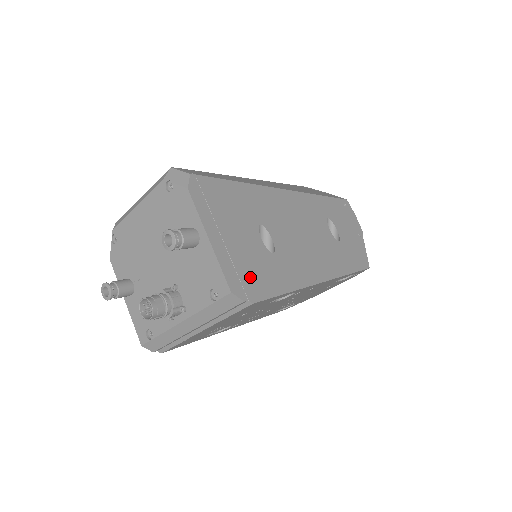
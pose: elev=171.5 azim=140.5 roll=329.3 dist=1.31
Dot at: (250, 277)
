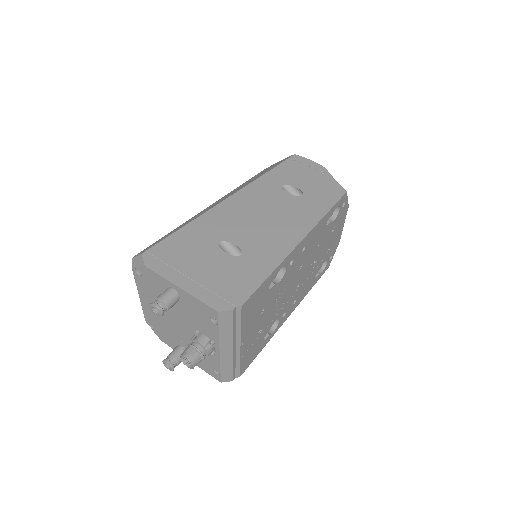
Dot at: (229, 288)
